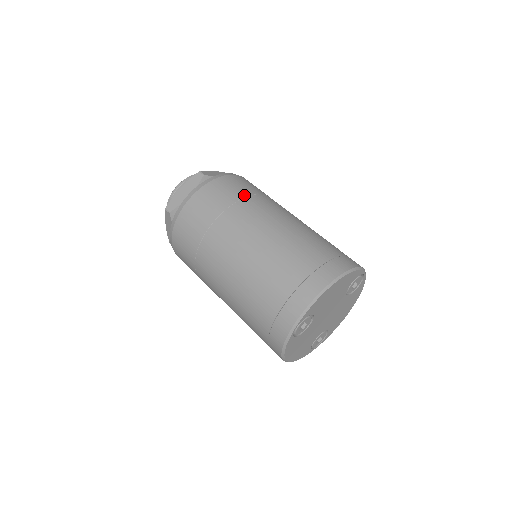
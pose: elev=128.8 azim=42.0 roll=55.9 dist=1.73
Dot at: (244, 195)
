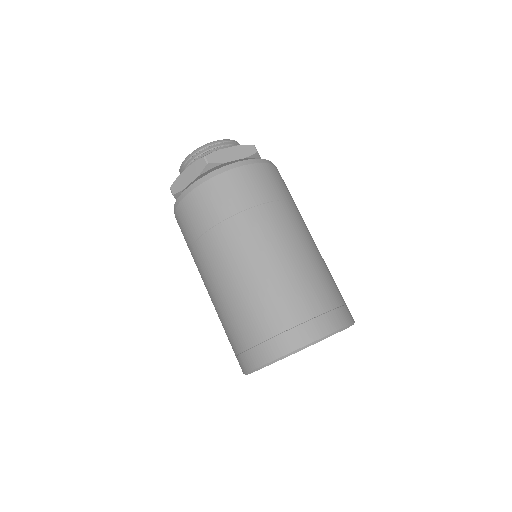
Dot at: (240, 208)
